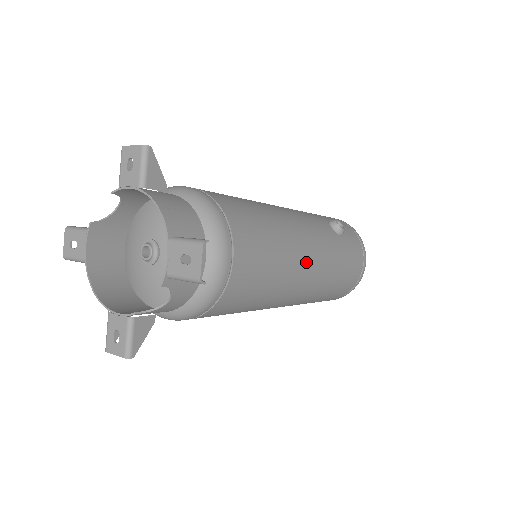
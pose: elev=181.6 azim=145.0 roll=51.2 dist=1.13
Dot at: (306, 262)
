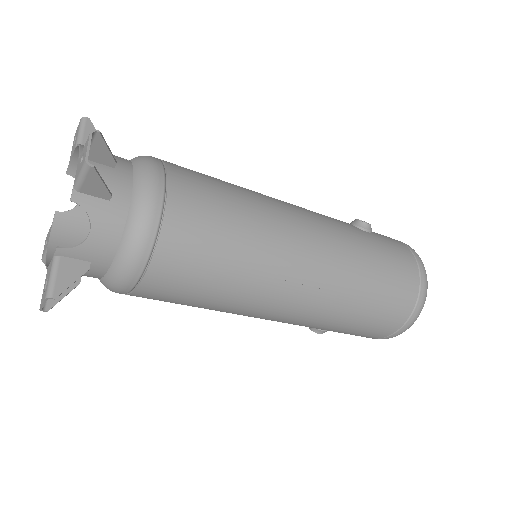
Dot at: (299, 232)
